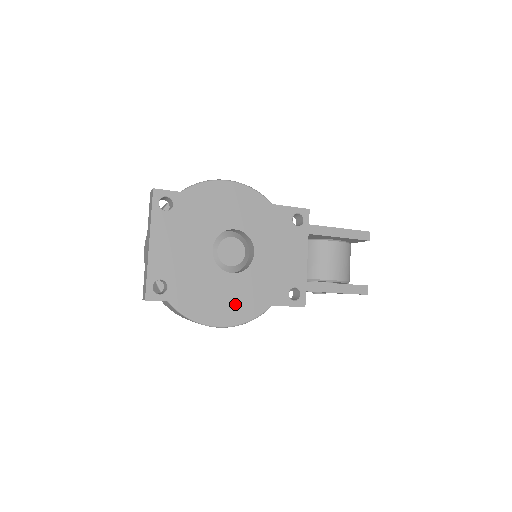
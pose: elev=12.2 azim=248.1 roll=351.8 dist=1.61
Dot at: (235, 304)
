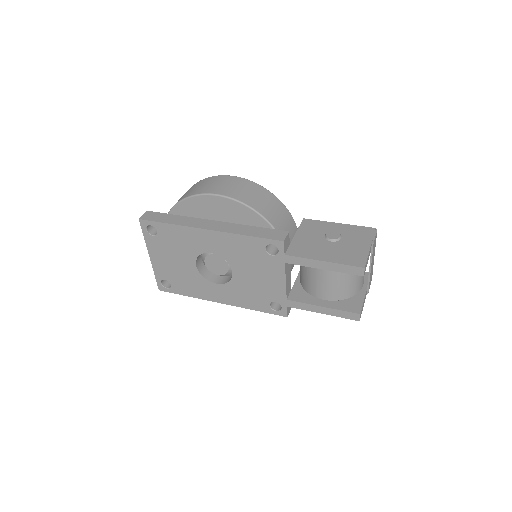
Dot at: occluded
